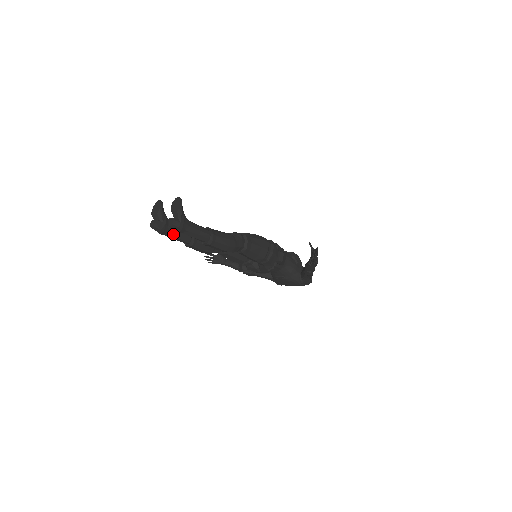
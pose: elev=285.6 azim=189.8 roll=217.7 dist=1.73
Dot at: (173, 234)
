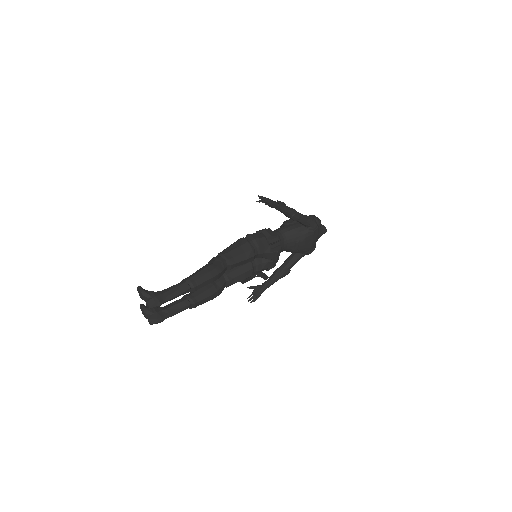
Dot at: (171, 312)
